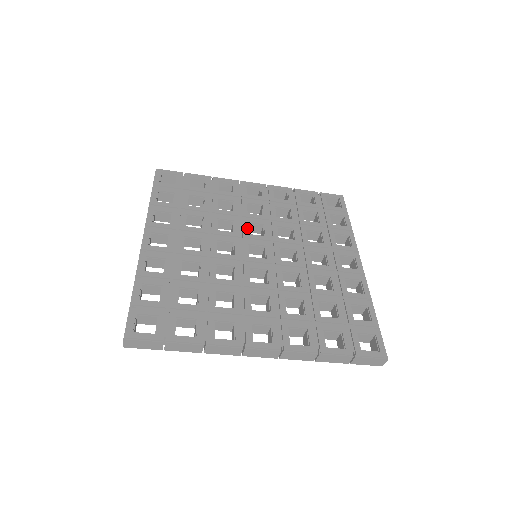
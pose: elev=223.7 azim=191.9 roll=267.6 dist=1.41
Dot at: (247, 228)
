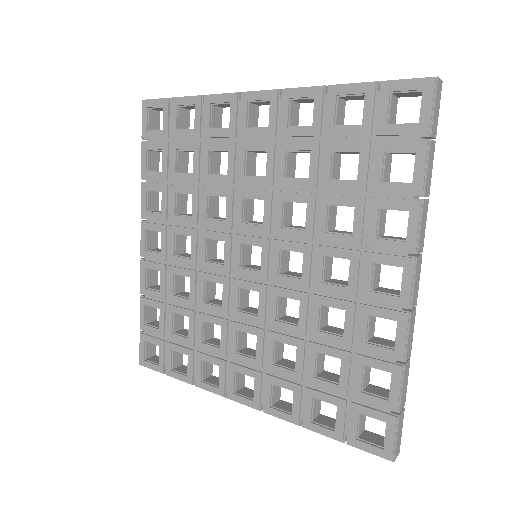
Dot at: (241, 211)
